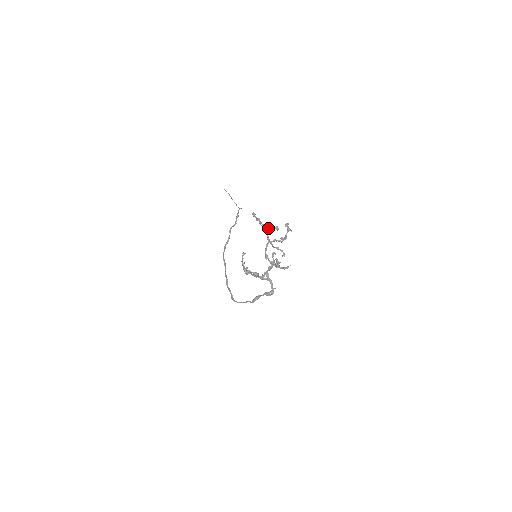
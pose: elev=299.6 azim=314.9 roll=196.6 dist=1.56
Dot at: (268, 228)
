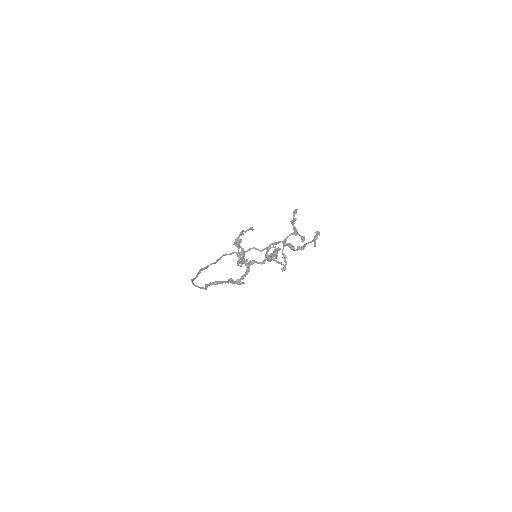
Dot at: (295, 232)
